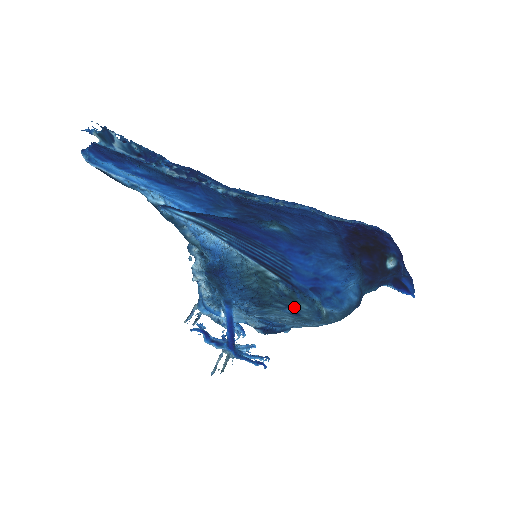
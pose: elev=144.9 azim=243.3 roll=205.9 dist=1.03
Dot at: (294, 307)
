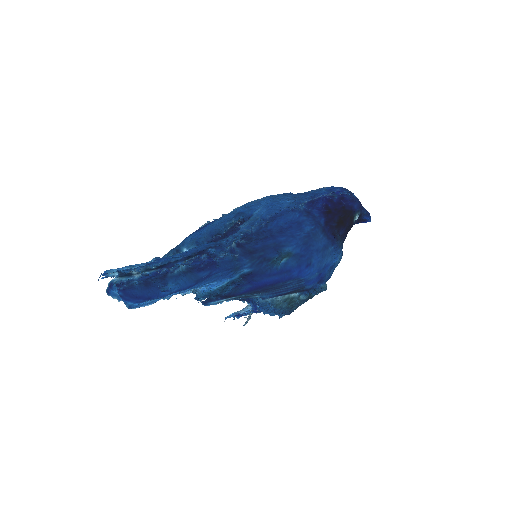
Dot at: occluded
